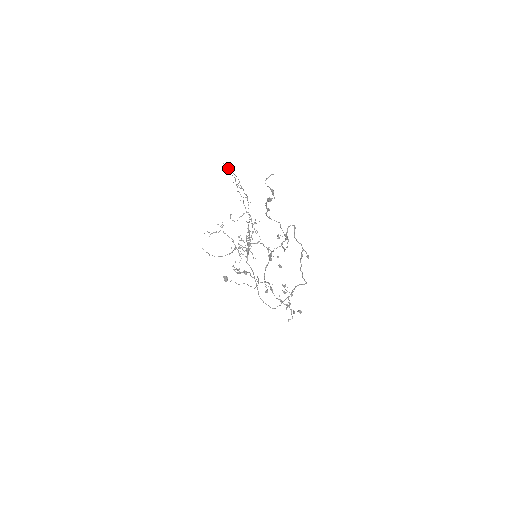
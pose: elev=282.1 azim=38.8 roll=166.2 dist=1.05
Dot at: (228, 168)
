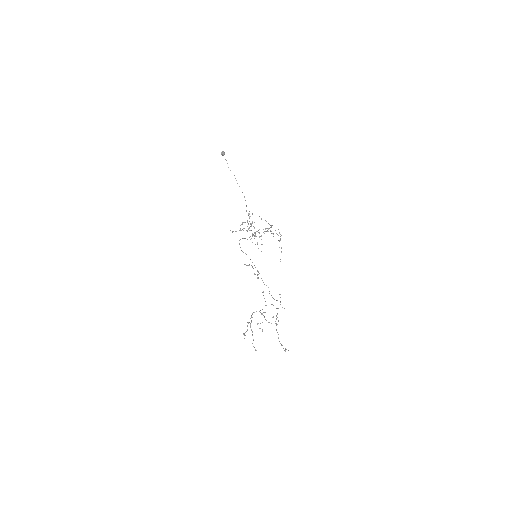
Dot at: occluded
